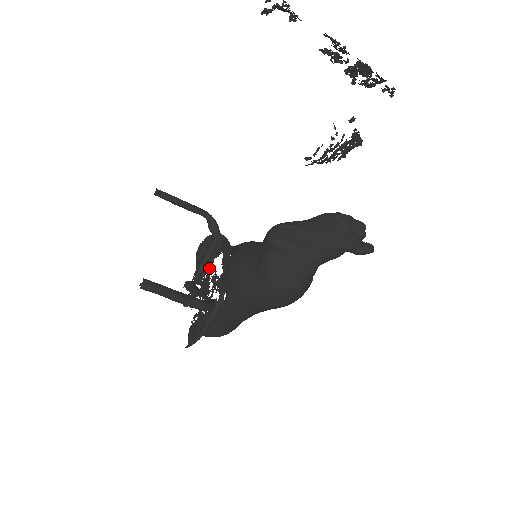
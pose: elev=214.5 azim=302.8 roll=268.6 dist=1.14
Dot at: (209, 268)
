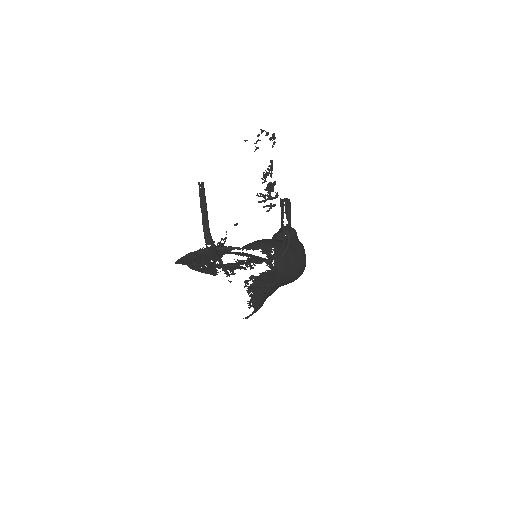
Dot at: occluded
